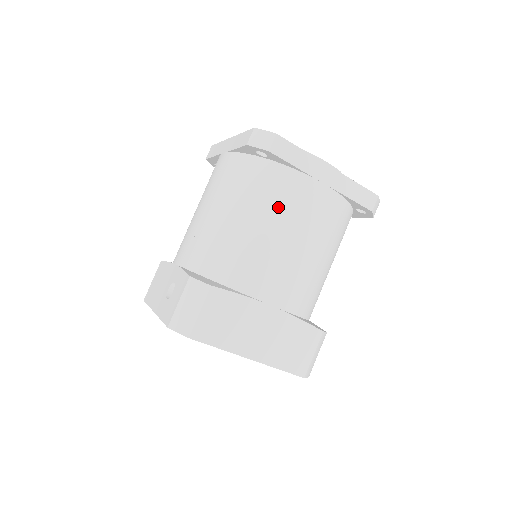
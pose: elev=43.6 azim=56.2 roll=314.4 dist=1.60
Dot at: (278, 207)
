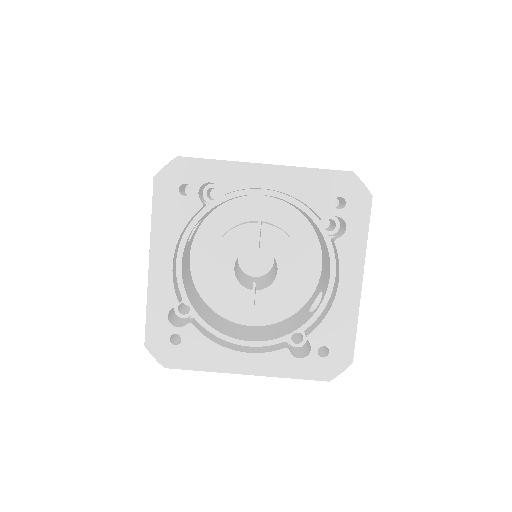
Dot at: occluded
